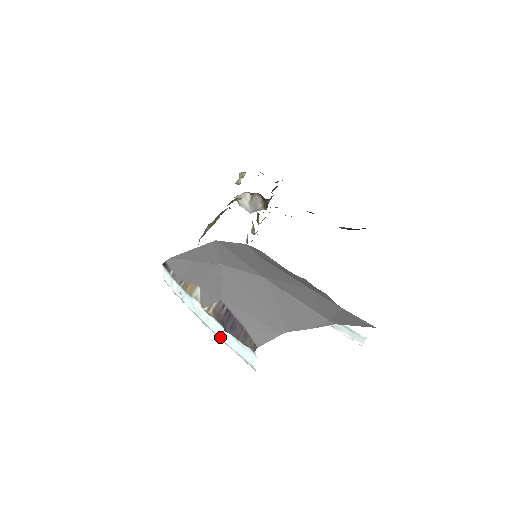
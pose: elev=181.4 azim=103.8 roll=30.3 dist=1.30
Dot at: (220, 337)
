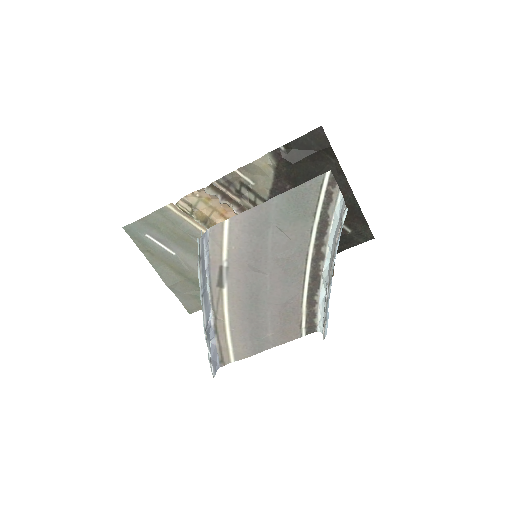
Dot at: (199, 283)
